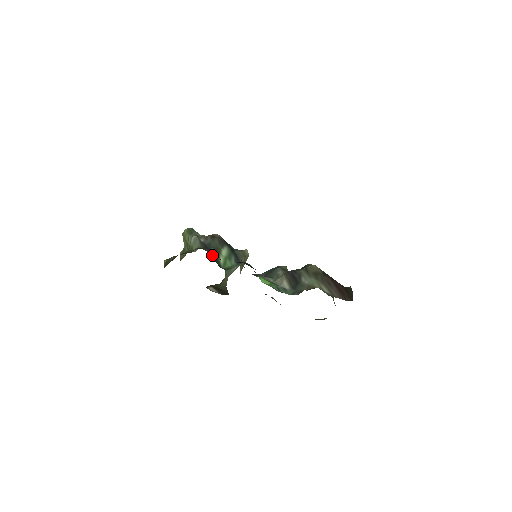
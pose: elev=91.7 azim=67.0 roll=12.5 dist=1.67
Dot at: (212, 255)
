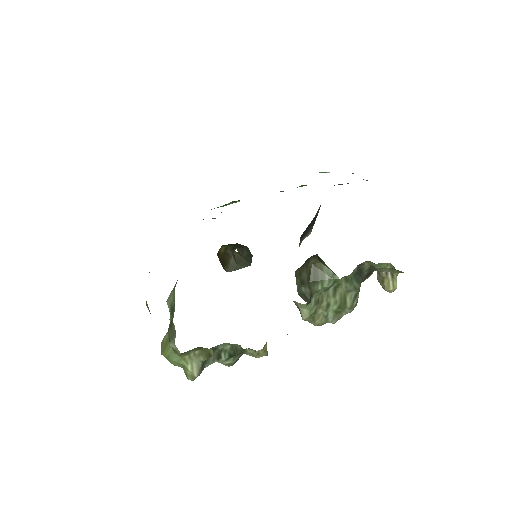
Dot at: occluded
